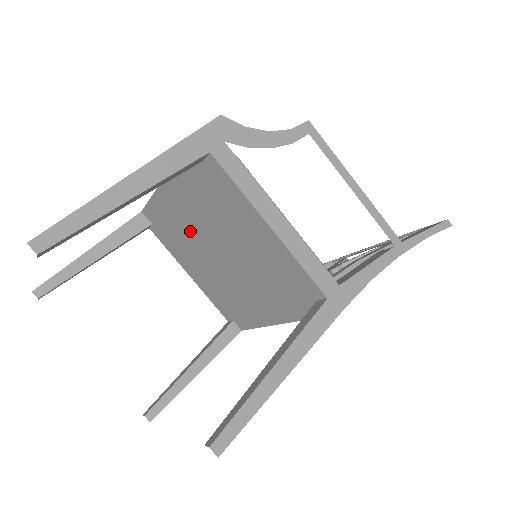
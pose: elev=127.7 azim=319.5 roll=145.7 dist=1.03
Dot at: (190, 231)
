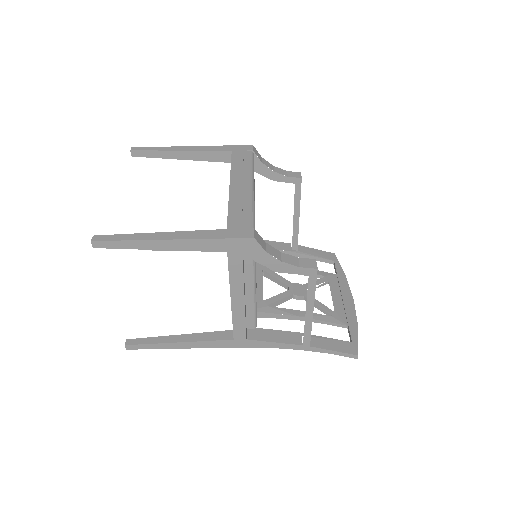
Dot at: occluded
